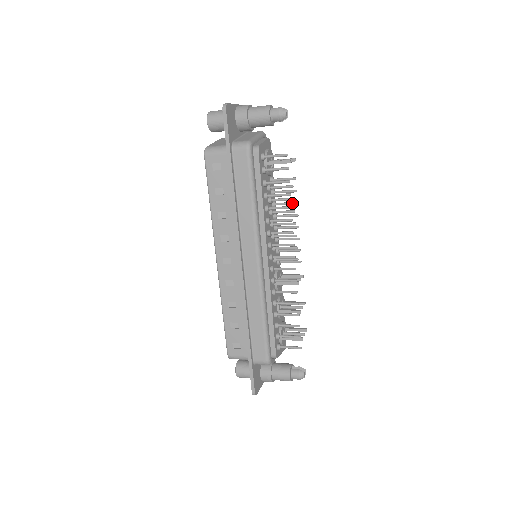
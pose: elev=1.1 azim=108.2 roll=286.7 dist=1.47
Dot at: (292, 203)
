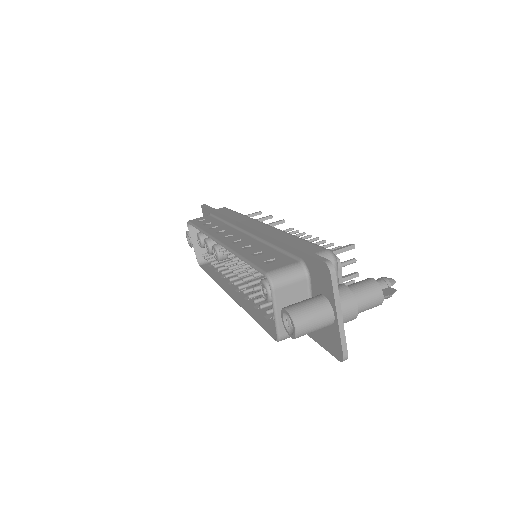
Dot at: occluded
